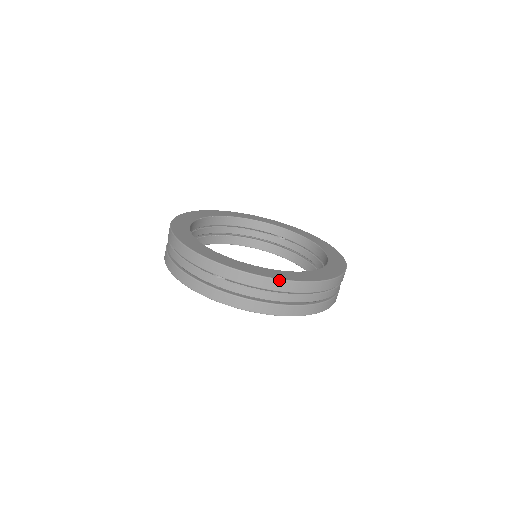
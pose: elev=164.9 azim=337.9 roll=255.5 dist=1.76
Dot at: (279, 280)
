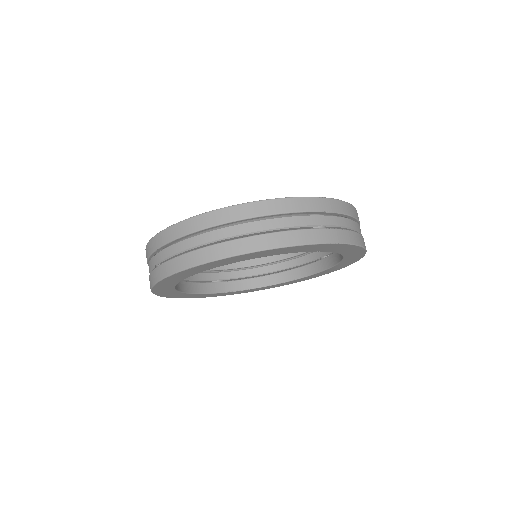
Dot at: (194, 217)
